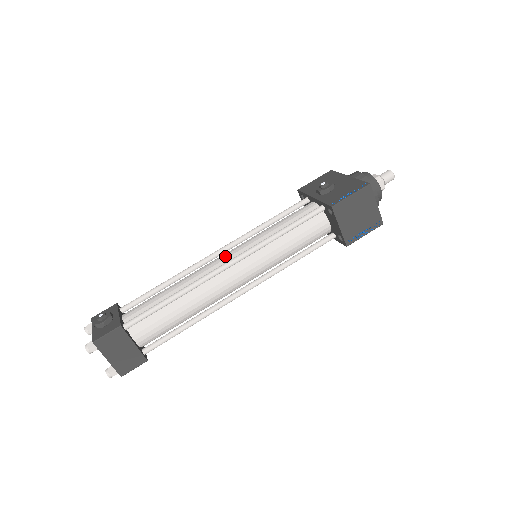
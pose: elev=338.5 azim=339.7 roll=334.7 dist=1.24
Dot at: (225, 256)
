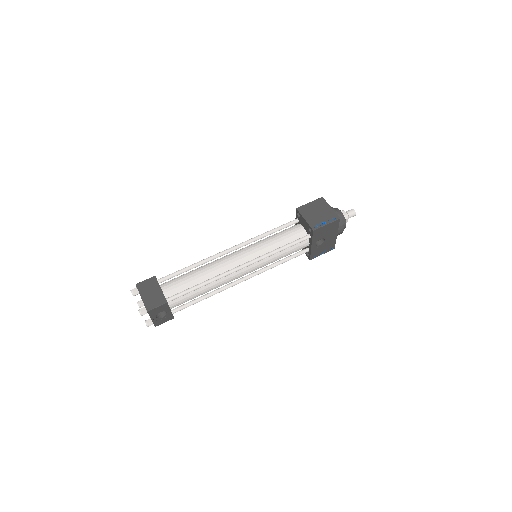
Dot at: occluded
